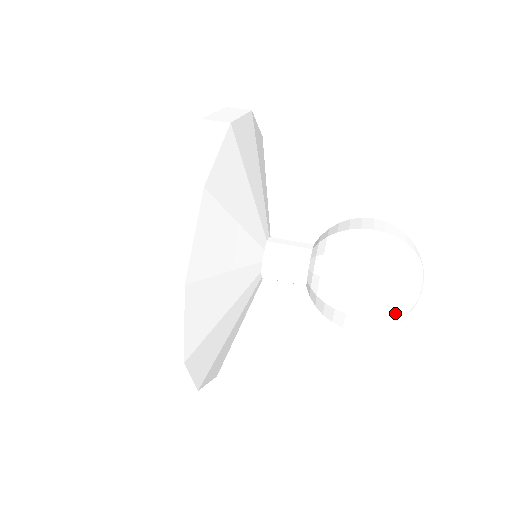
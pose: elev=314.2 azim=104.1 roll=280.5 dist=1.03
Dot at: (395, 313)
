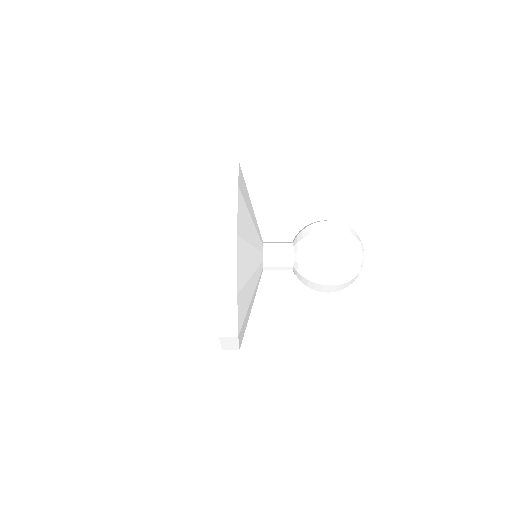
Dot at: (351, 234)
